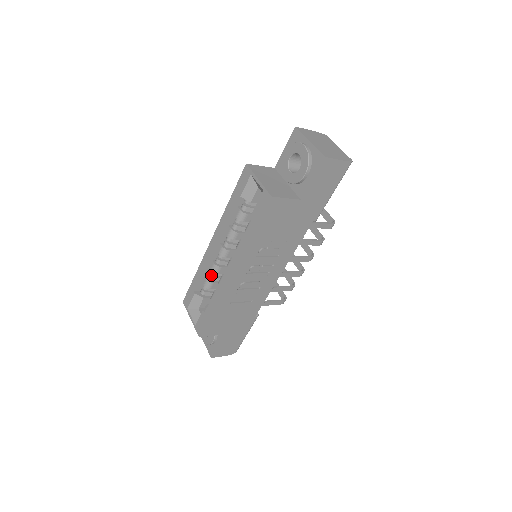
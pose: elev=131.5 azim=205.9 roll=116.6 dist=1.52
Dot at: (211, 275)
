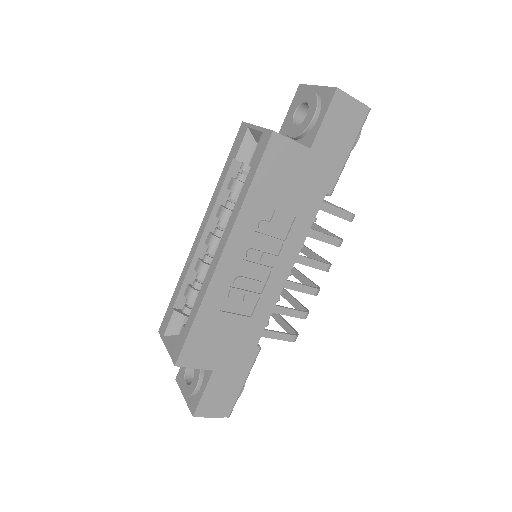
Dot at: (197, 281)
